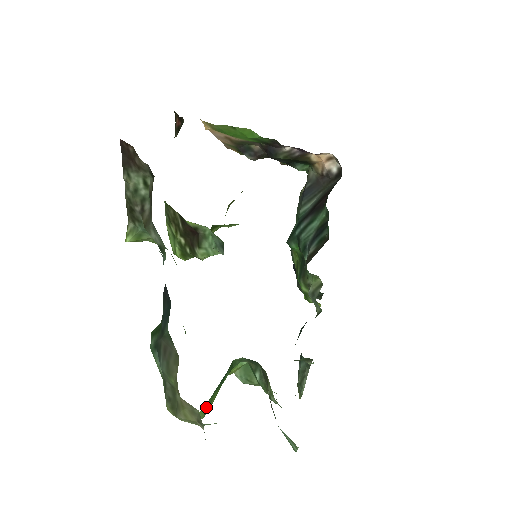
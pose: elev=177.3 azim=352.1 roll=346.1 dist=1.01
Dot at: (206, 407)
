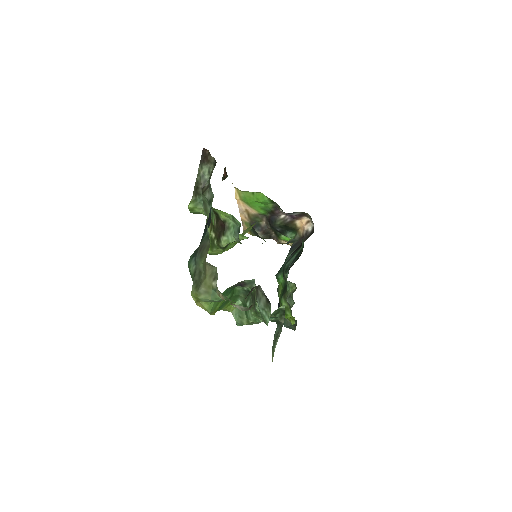
Dot at: (214, 304)
